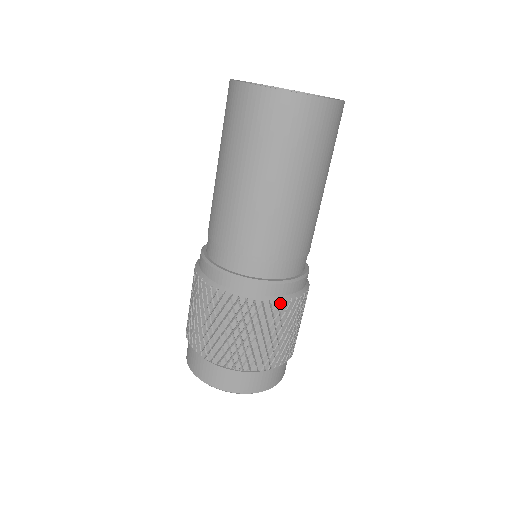
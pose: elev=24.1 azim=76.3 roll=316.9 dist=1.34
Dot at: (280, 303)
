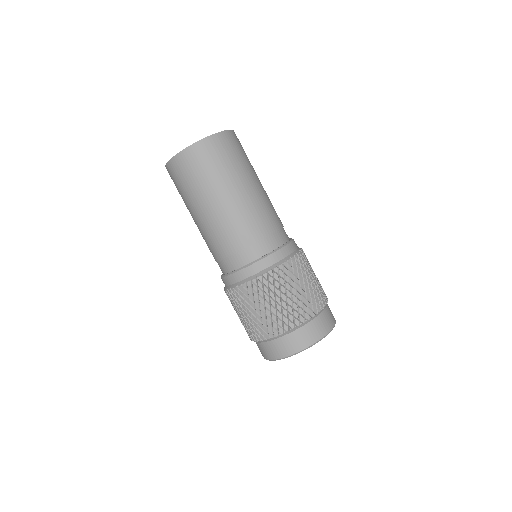
Dot at: (275, 269)
